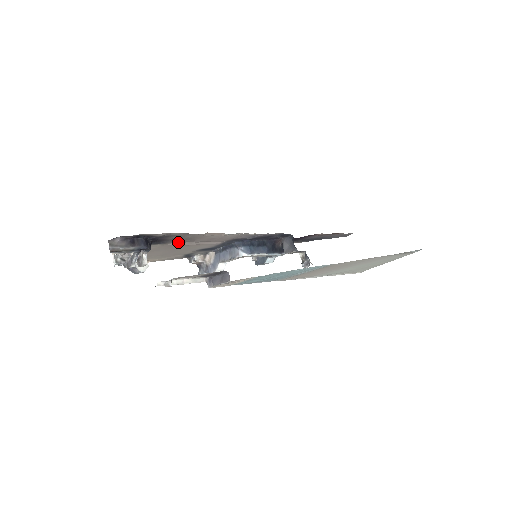
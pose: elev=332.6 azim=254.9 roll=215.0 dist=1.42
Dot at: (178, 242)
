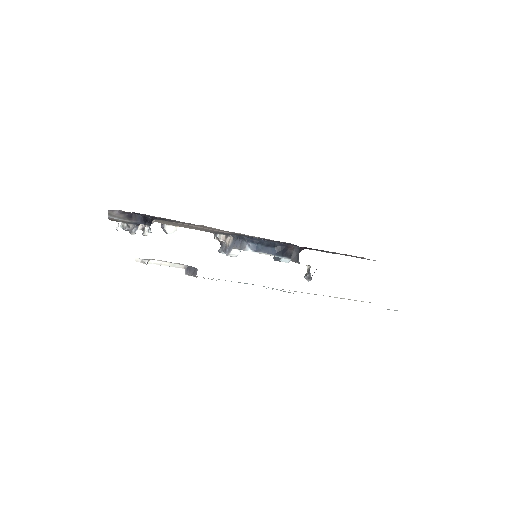
Dot at: occluded
